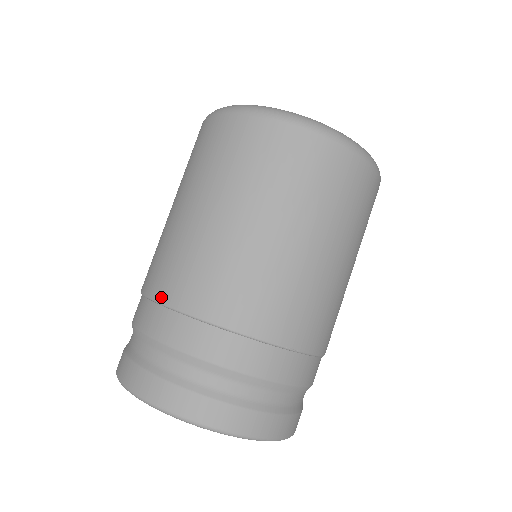
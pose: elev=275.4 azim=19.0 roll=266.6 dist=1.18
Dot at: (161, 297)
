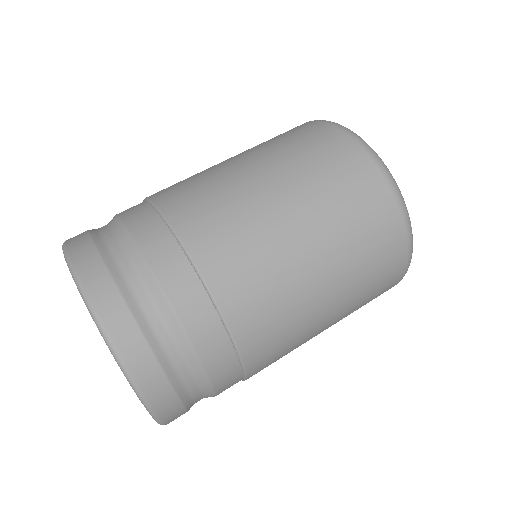
Dot at: (164, 206)
